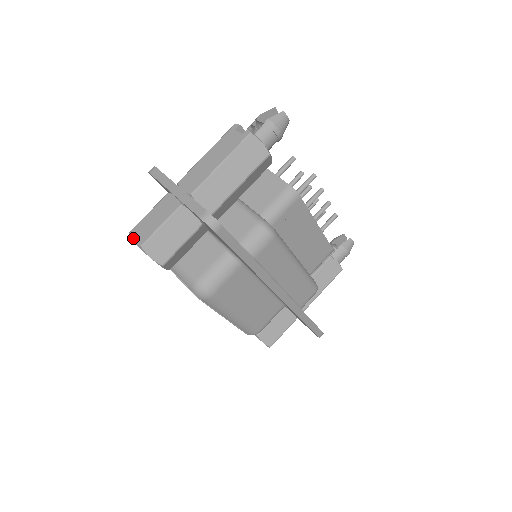
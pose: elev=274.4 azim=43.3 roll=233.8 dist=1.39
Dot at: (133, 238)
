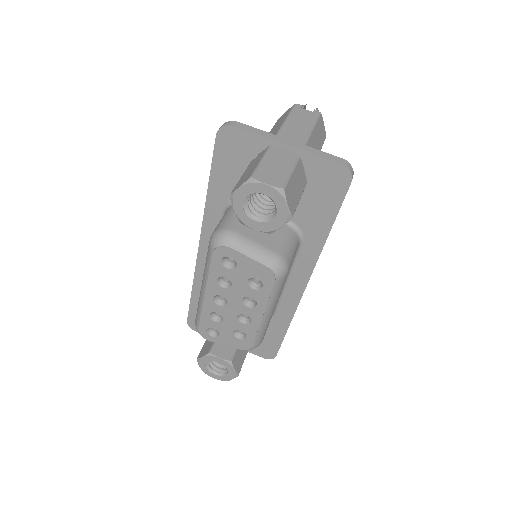
Dot at: (264, 181)
